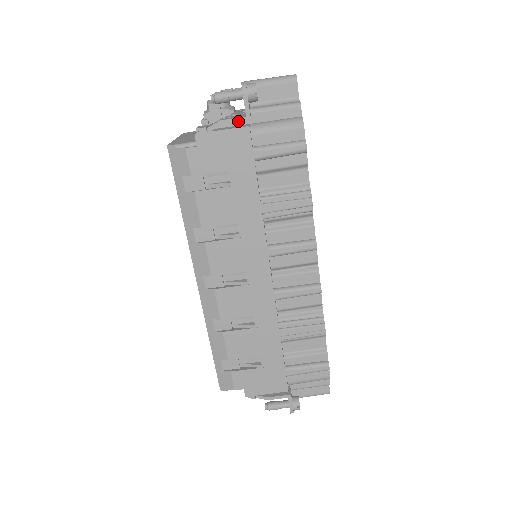
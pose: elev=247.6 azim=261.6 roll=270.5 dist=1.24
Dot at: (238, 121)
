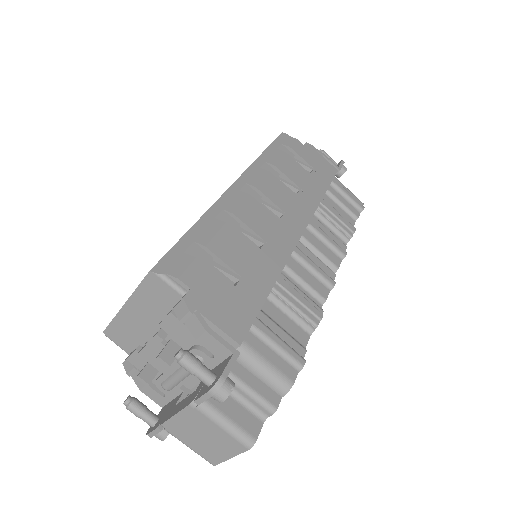
Dot at: (333, 163)
